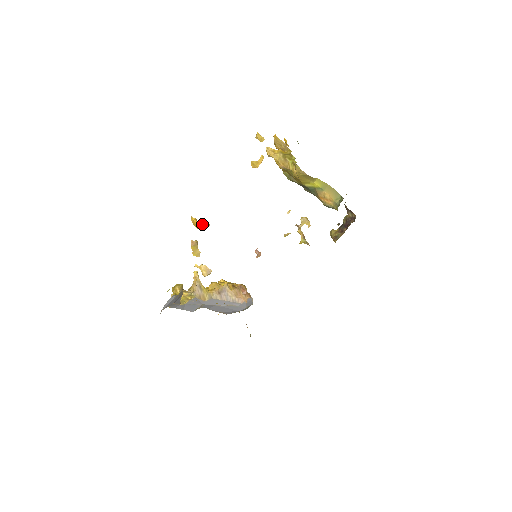
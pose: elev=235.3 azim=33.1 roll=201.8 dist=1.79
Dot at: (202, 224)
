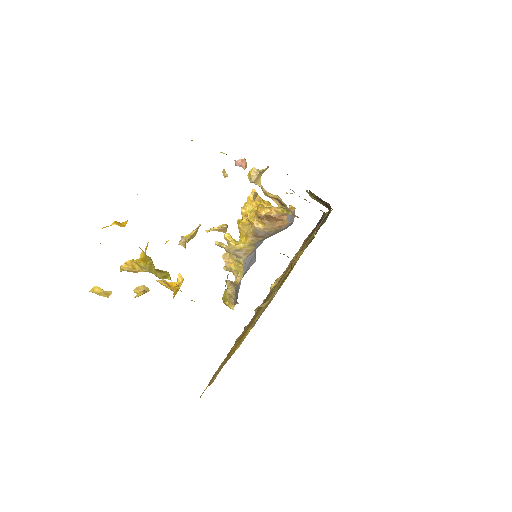
Dot at: (177, 290)
